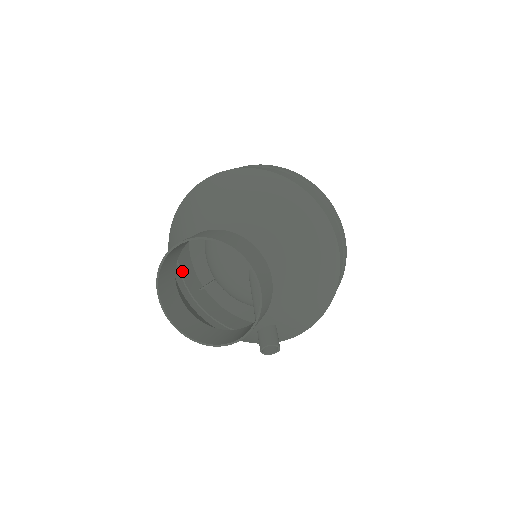
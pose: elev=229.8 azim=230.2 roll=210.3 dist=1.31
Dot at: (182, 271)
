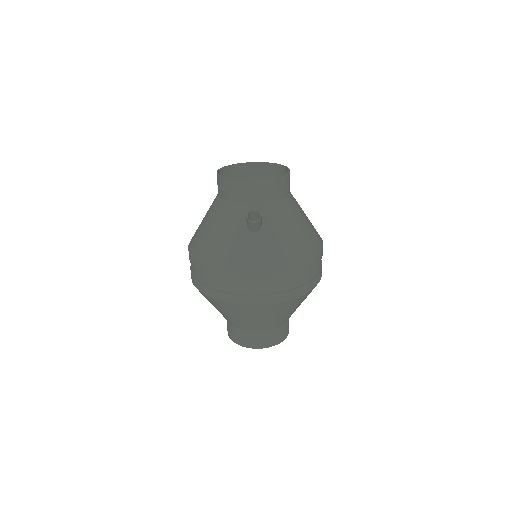
Dot at: occluded
